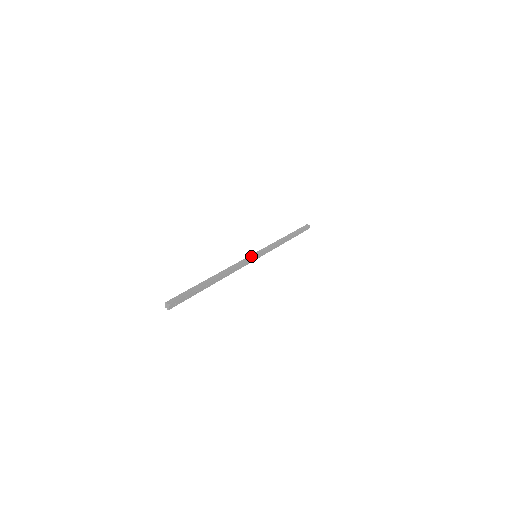
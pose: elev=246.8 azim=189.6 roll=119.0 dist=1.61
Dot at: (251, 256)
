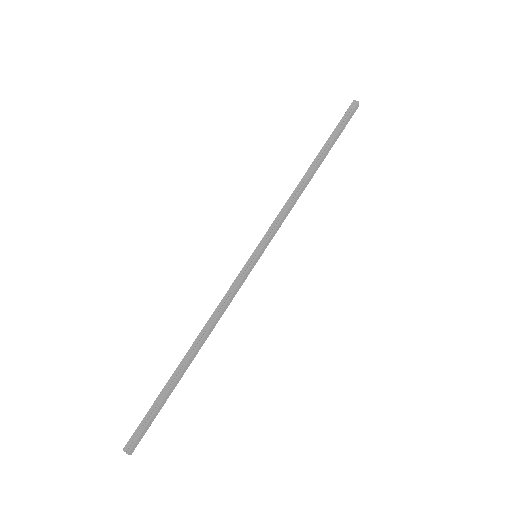
Dot at: (246, 265)
